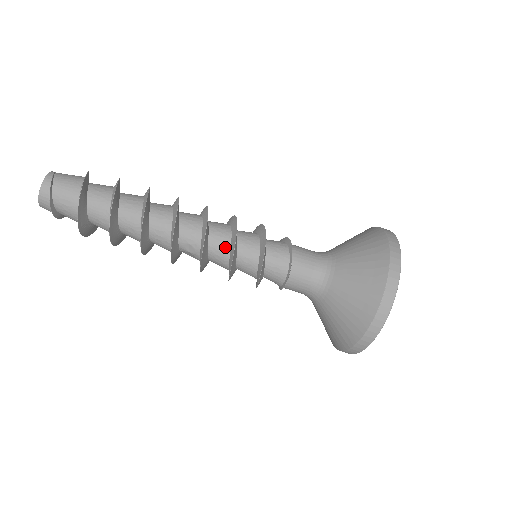
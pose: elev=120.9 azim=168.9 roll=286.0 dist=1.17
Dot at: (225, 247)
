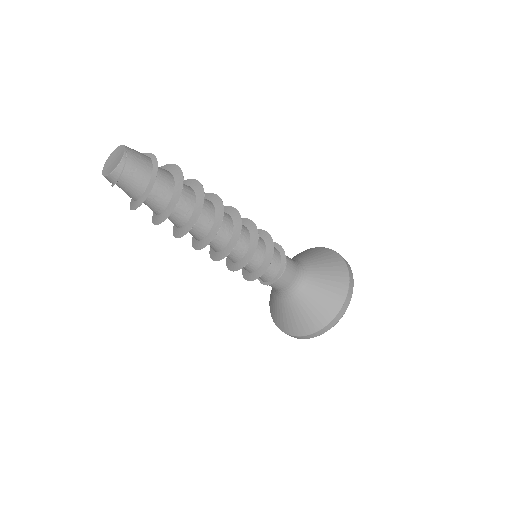
Dot at: (234, 259)
